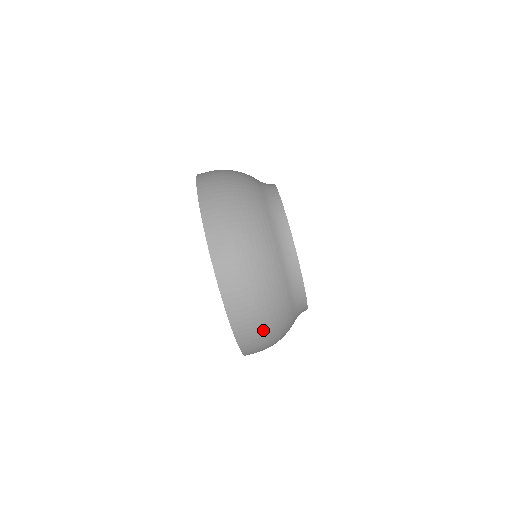
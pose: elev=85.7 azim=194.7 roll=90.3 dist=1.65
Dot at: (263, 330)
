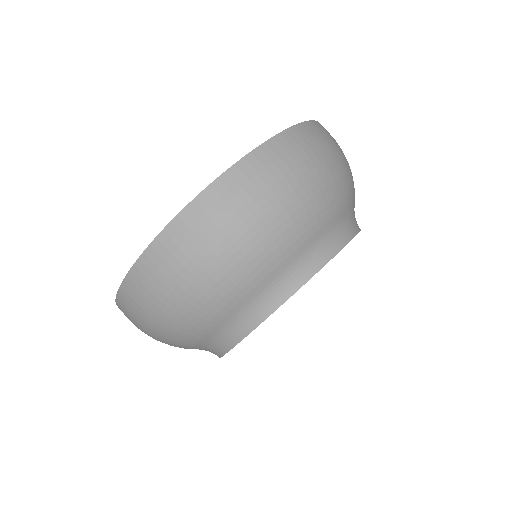
Dot at: (229, 234)
